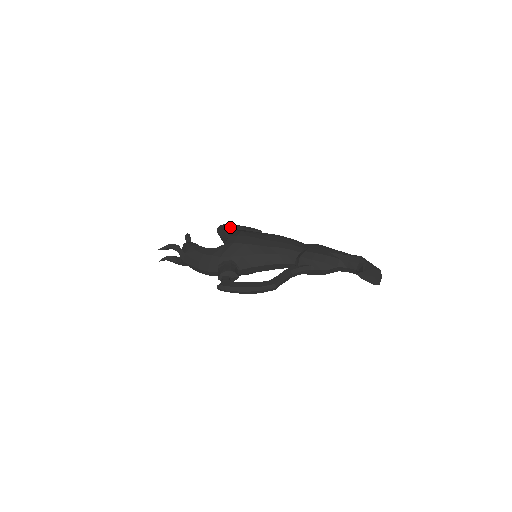
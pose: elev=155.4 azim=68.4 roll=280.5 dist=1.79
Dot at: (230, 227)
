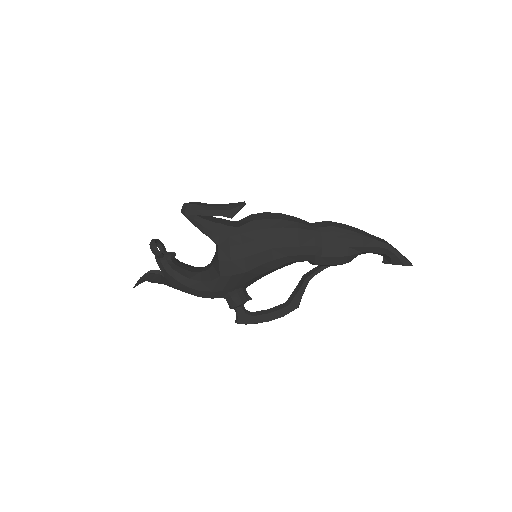
Dot at: (205, 225)
